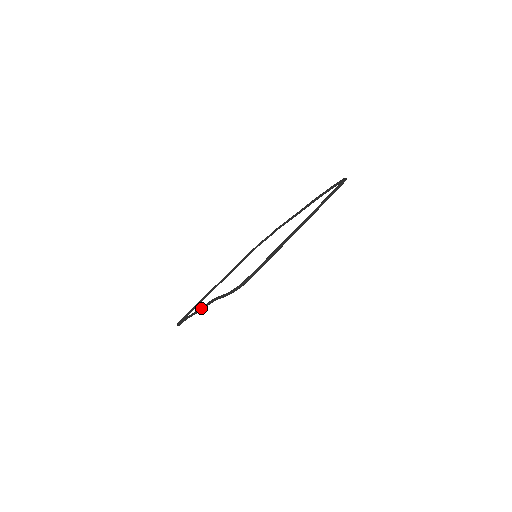
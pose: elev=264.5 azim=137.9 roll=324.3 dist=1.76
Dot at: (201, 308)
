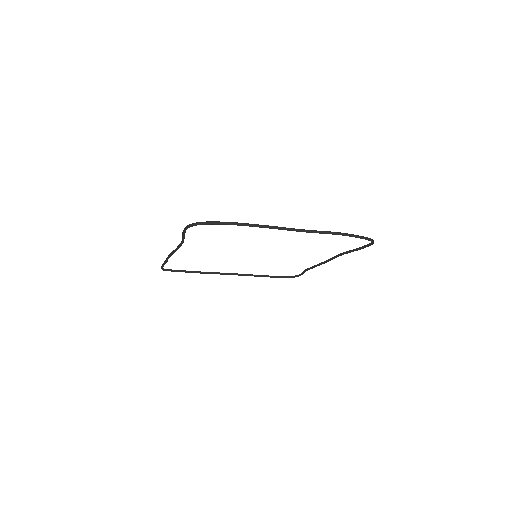
Dot at: occluded
